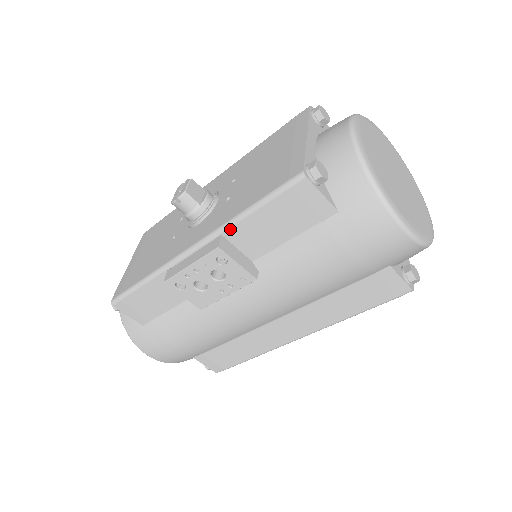
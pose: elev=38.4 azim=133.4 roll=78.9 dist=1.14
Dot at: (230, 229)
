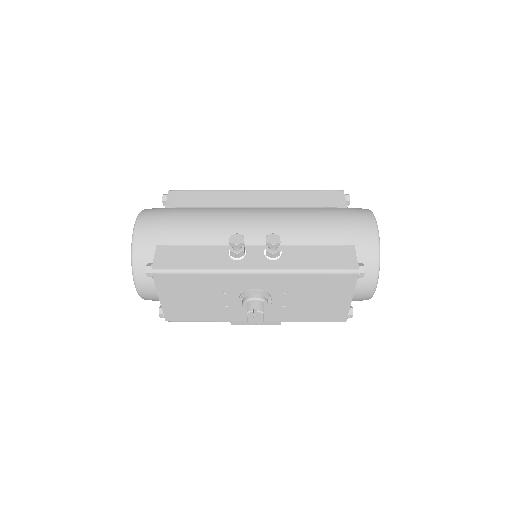
Dot at: occluded
